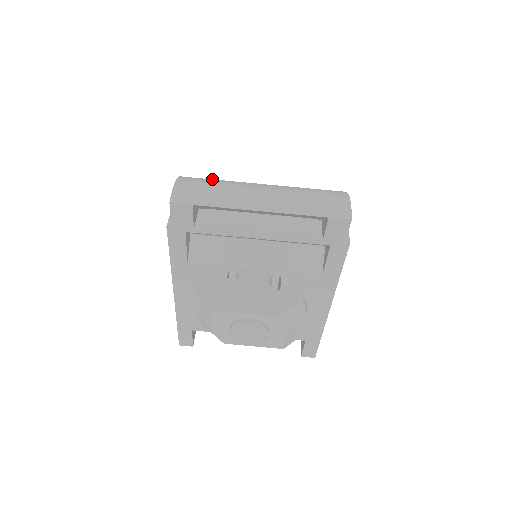
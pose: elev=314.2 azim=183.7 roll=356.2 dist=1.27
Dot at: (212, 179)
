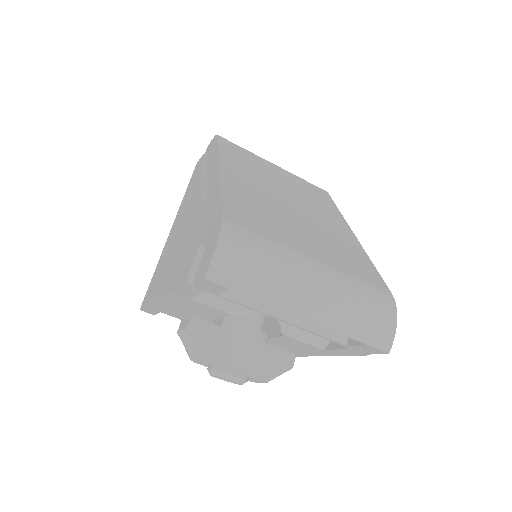
Dot at: (260, 238)
